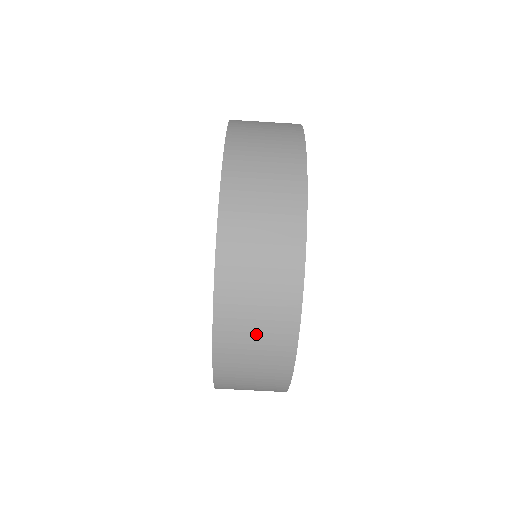
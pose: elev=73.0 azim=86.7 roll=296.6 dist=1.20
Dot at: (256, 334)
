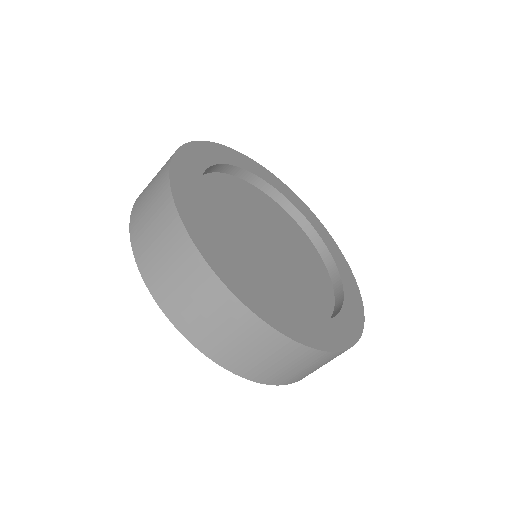
Dot at: (165, 257)
